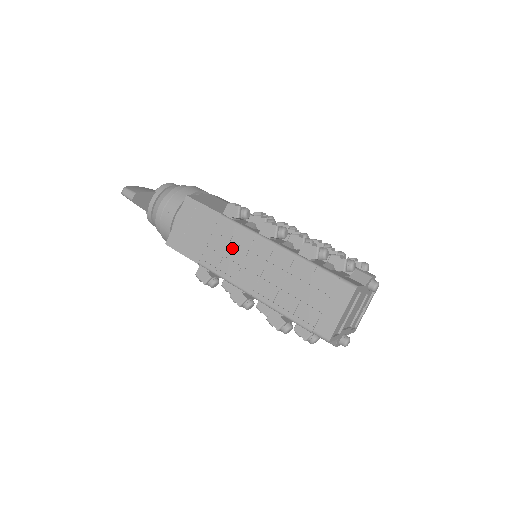
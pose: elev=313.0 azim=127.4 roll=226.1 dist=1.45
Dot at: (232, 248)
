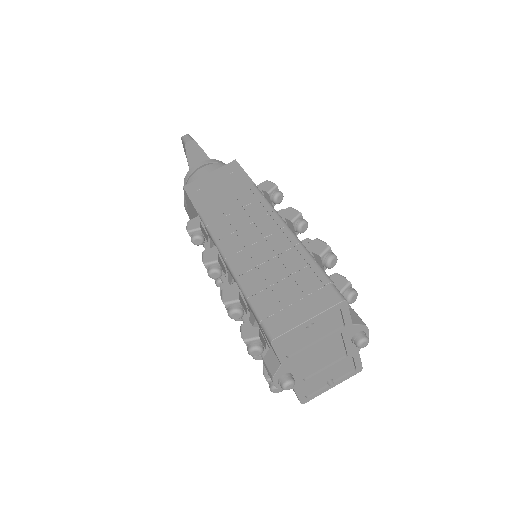
Dot at: (241, 212)
